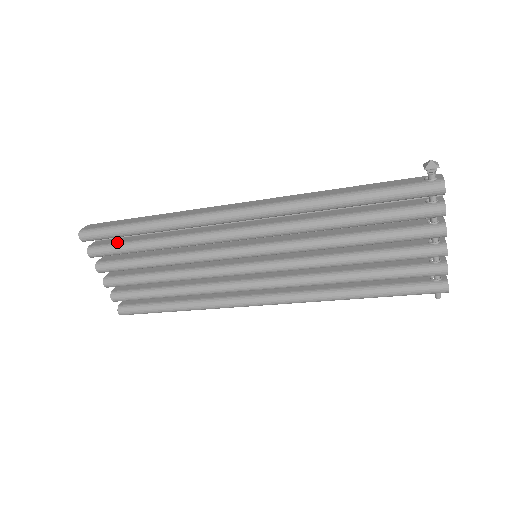
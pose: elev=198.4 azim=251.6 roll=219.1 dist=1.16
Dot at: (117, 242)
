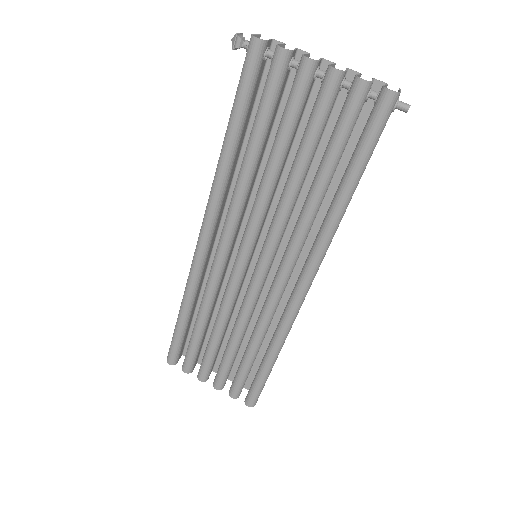
Dot at: occluded
